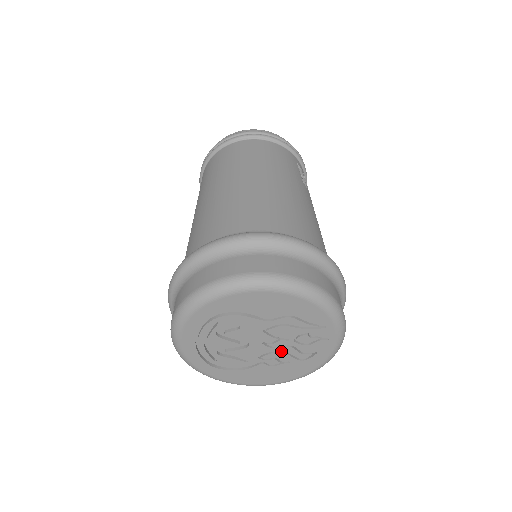
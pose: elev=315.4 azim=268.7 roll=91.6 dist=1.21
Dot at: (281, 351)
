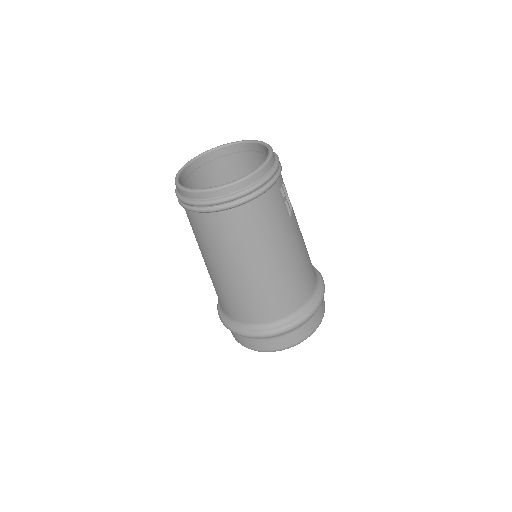
Dot at: occluded
